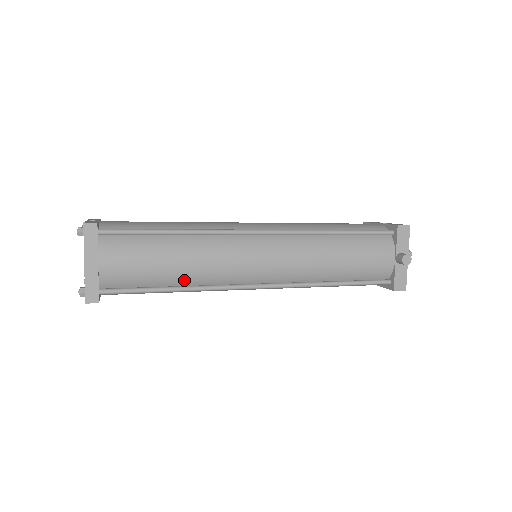
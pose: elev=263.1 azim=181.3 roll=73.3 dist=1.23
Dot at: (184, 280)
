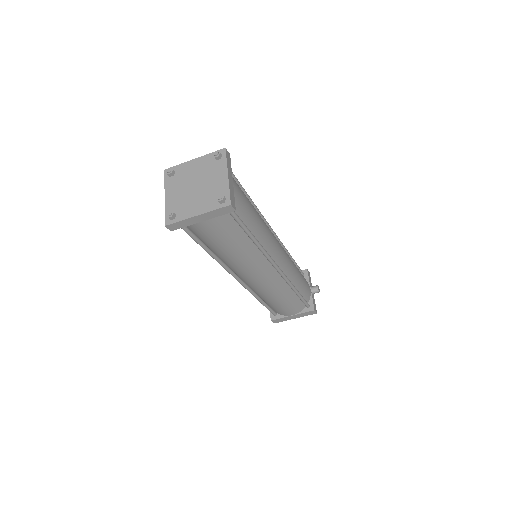
Dot at: (257, 234)
